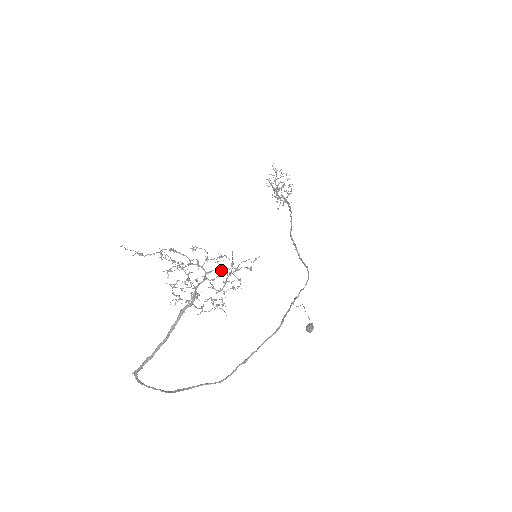
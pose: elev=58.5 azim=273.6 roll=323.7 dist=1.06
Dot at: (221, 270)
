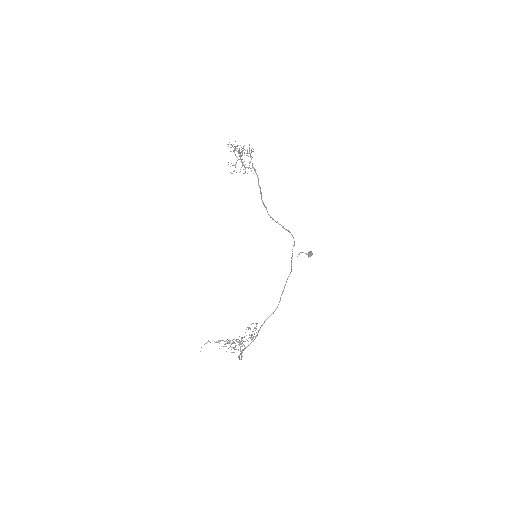
Dot at: occluded
